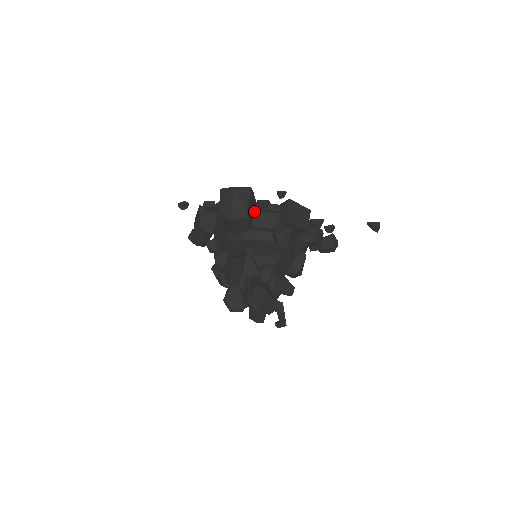
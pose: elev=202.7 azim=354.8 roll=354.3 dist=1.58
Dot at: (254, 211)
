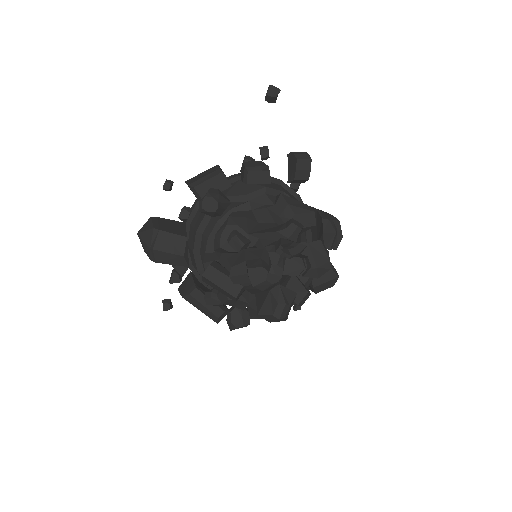
Dot at: (185, 228)
